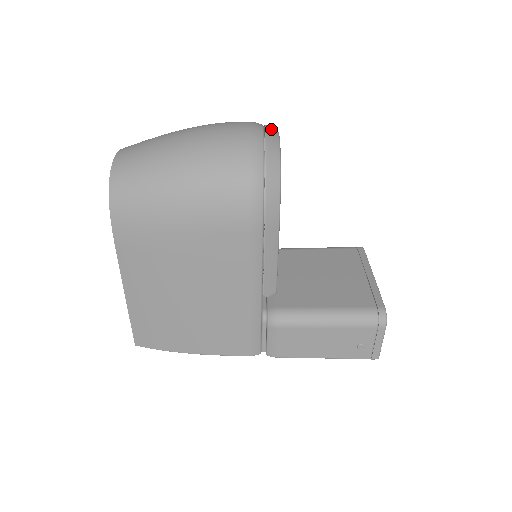
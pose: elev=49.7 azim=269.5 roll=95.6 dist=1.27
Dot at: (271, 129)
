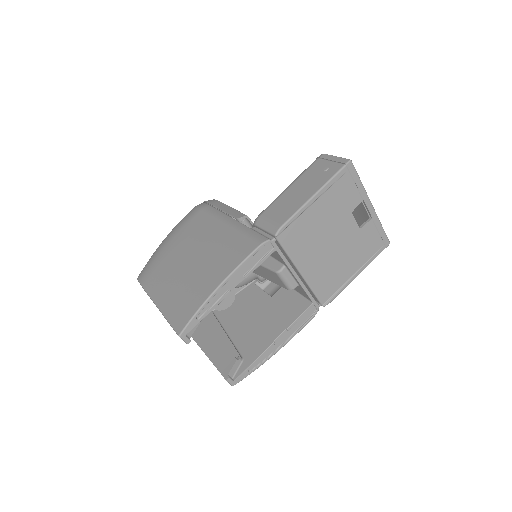
Dot at: occluded
